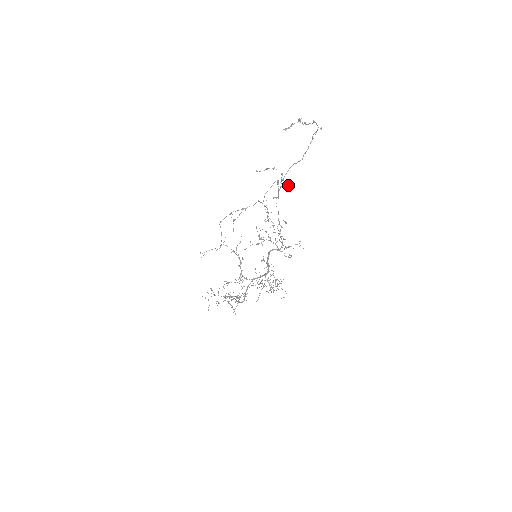
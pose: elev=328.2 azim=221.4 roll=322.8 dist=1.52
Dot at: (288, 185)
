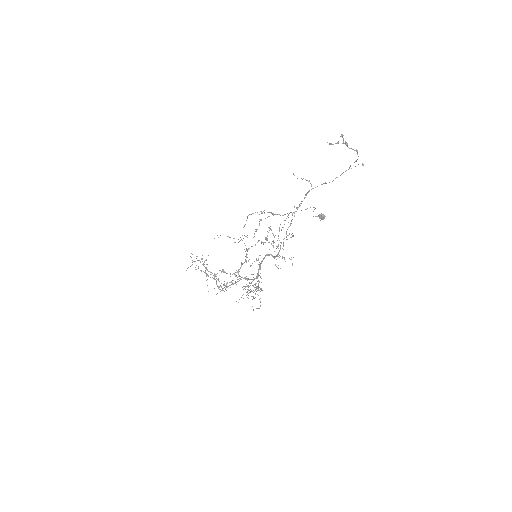
Dot at: (322, 219)
